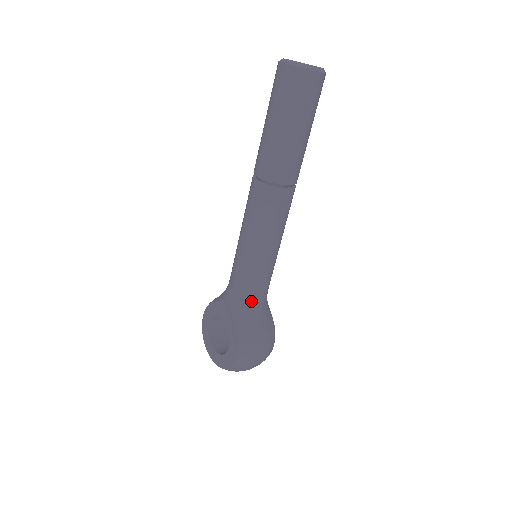
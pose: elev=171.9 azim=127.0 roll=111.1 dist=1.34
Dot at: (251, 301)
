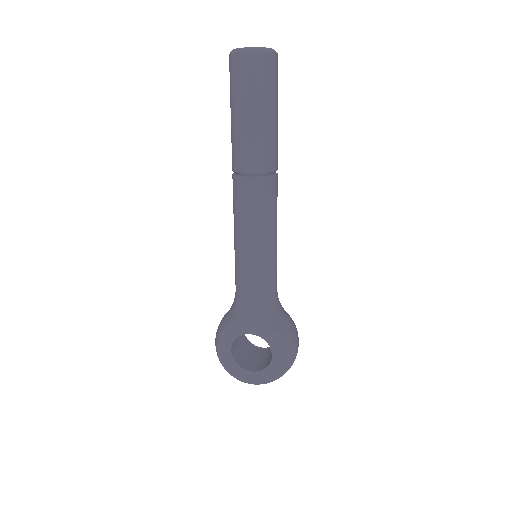
Dot at: (273, 300)
